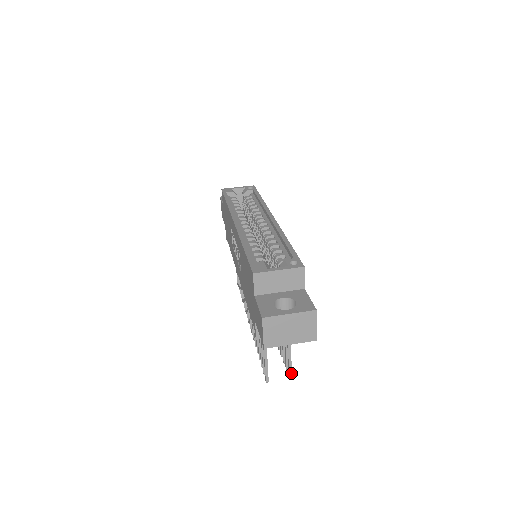
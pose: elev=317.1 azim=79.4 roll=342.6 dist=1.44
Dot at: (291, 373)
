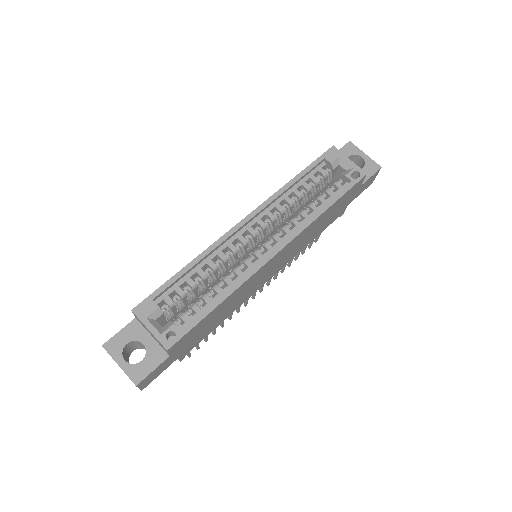
Dot at: (189, 356)
